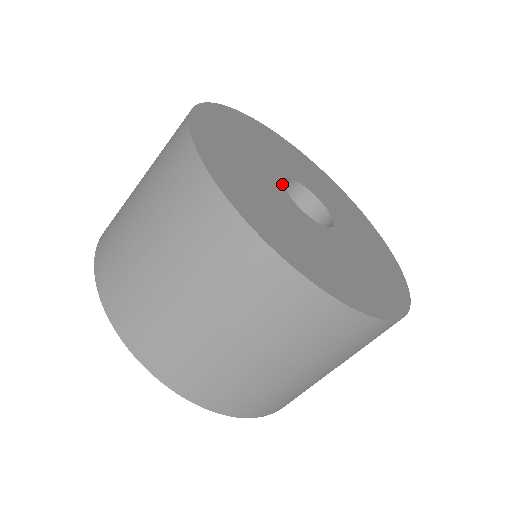
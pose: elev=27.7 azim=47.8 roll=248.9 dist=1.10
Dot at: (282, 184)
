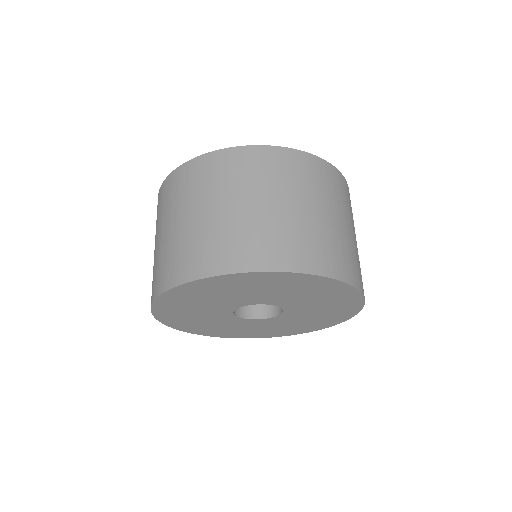
Dot at: occluded
